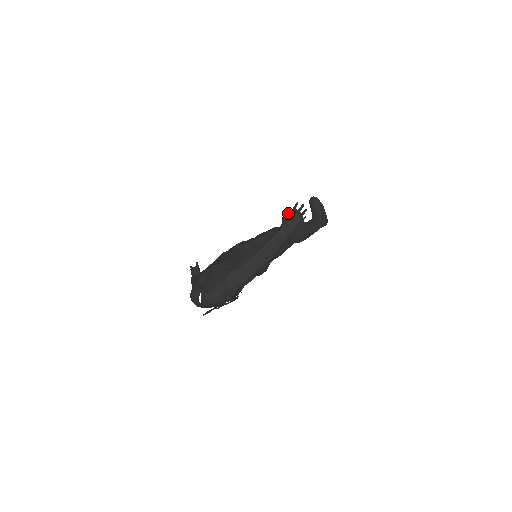
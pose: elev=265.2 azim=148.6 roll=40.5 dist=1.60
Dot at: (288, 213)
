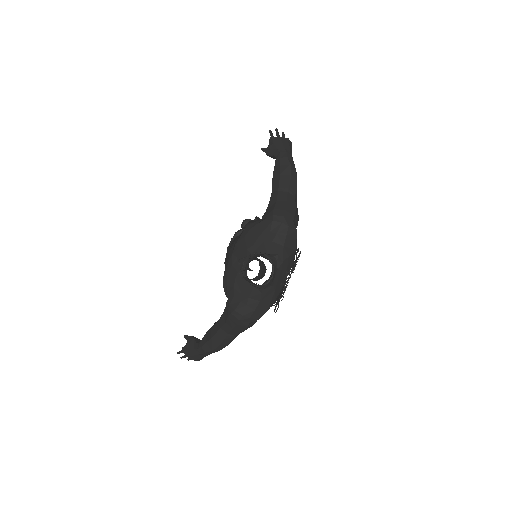
Dot at: (270, 142)
